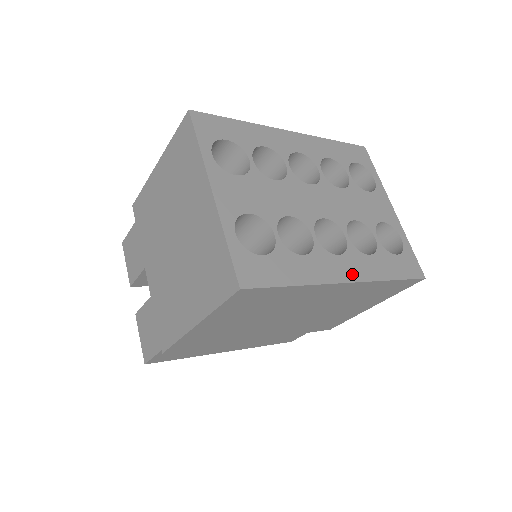
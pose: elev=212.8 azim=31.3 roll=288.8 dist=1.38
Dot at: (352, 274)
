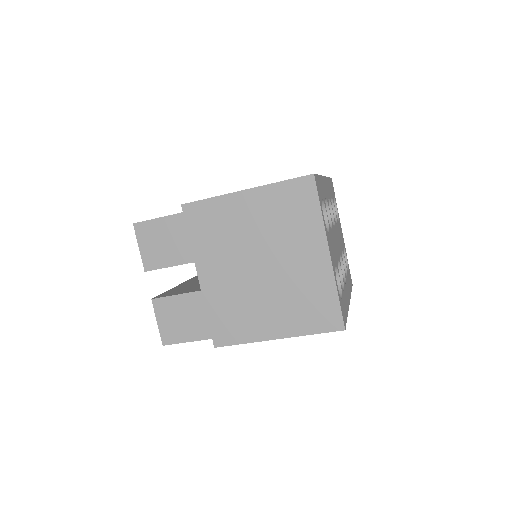
Dot at: occluded
